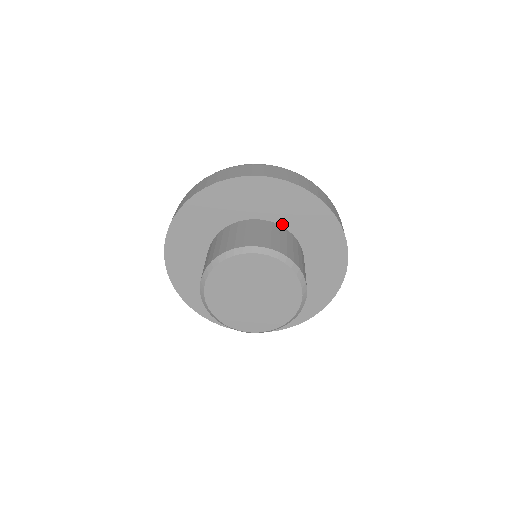
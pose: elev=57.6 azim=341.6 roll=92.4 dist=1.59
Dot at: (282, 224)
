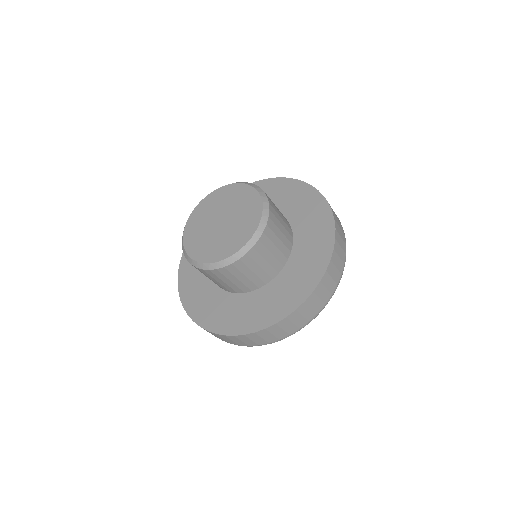
Dot at: (295, 232)
